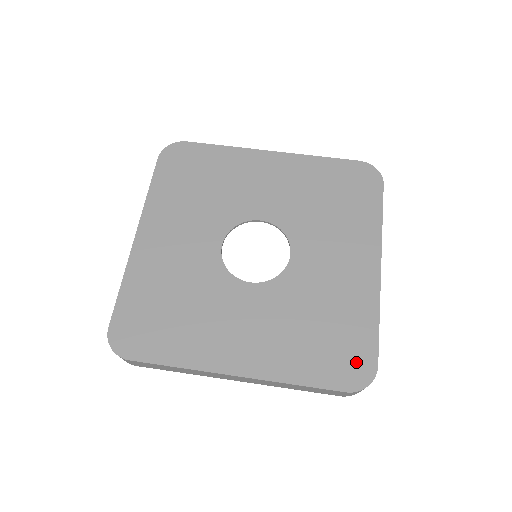
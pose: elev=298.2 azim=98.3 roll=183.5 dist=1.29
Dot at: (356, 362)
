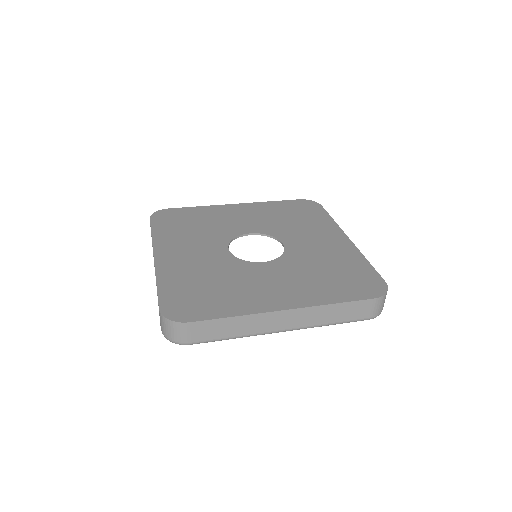
Dot at: (369, 283)
